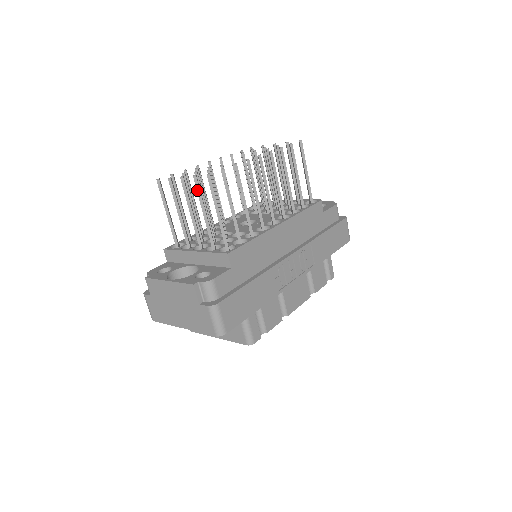
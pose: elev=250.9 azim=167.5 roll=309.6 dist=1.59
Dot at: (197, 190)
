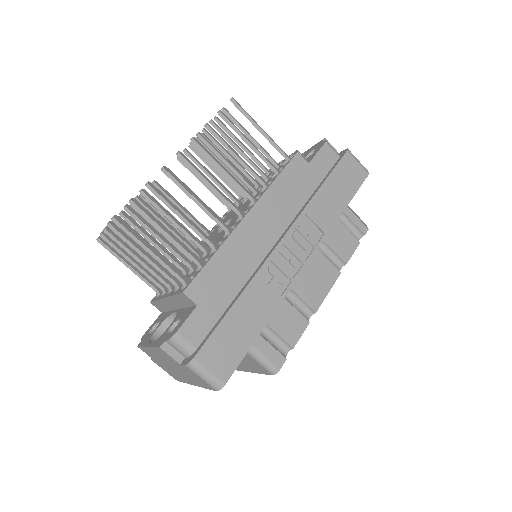
Dot at: (120, 237)
